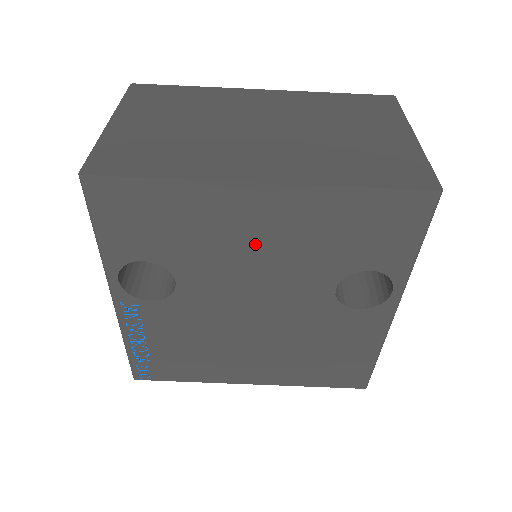
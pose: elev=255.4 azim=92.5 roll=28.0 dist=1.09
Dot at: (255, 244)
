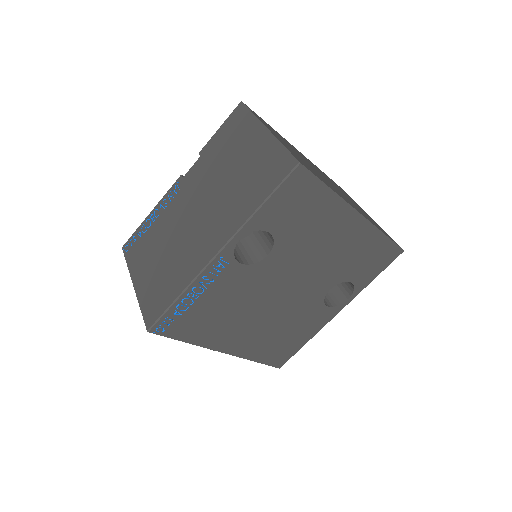
Dot at: (327, 247)
